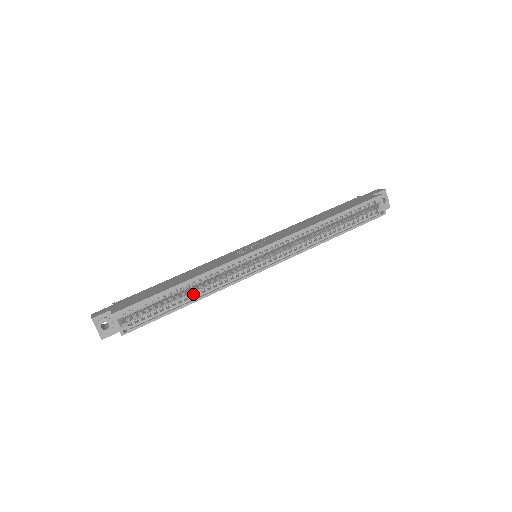
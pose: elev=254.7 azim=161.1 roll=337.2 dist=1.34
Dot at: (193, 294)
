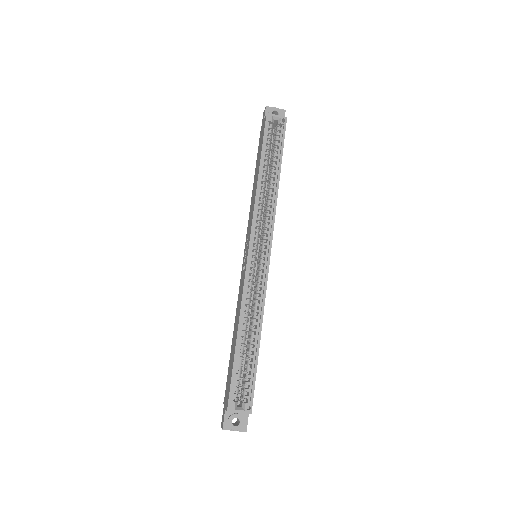
Dot at: (253, 331)
